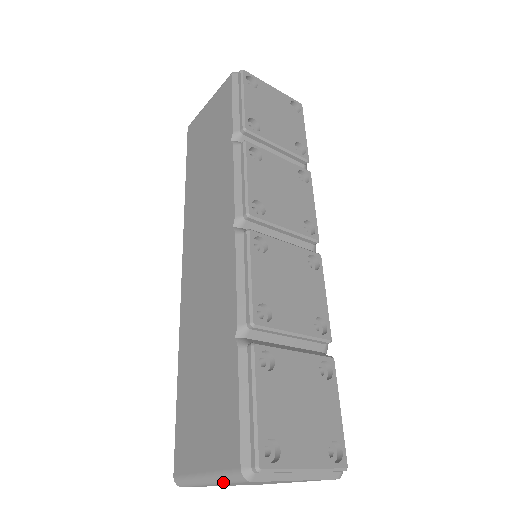
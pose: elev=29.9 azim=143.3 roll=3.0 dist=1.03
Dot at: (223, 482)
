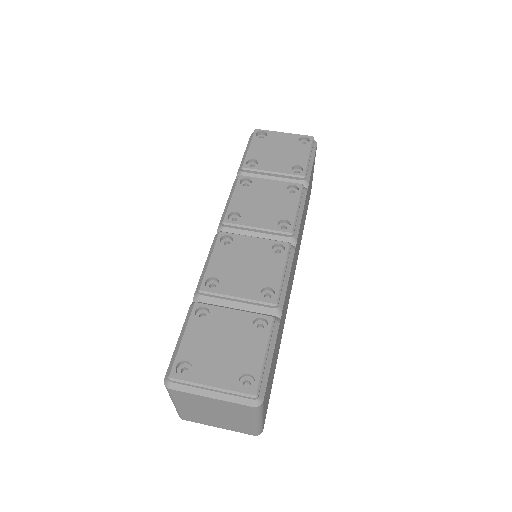
Dot at: (171, 397)
